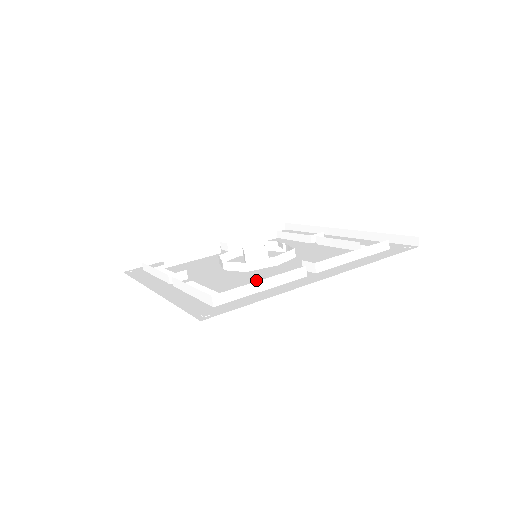
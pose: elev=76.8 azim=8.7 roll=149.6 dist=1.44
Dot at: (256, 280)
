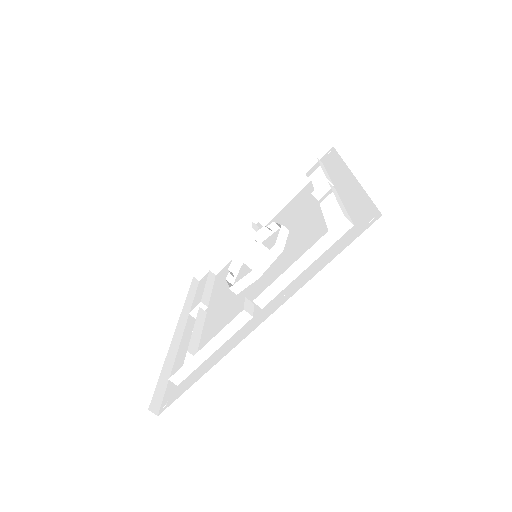
Dot at: (227, 321)
